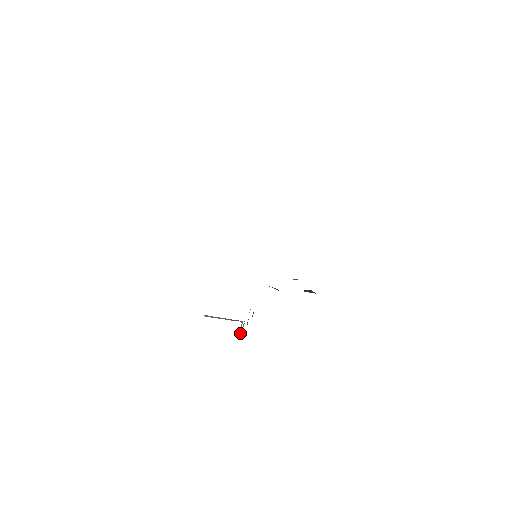
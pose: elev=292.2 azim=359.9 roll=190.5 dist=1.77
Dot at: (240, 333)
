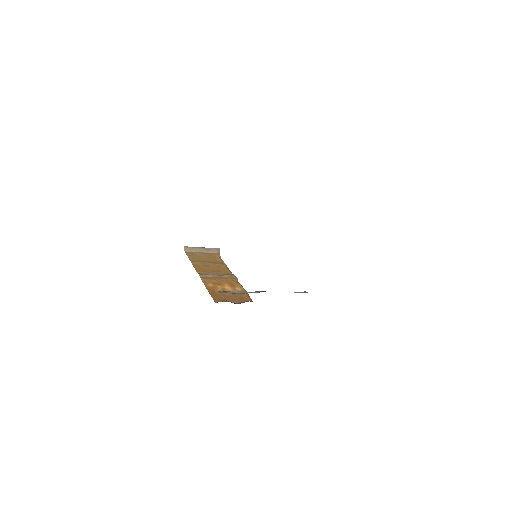
Dot at: occluded
